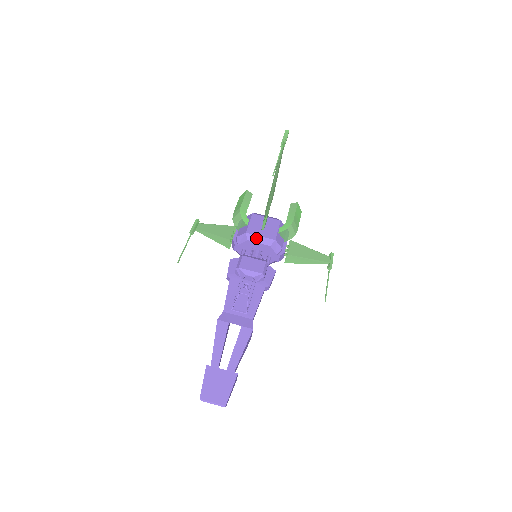
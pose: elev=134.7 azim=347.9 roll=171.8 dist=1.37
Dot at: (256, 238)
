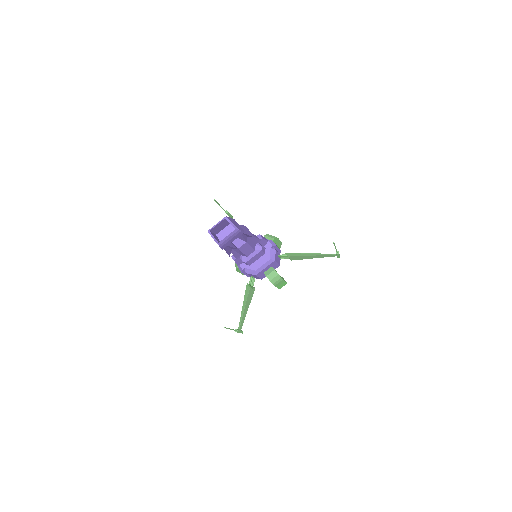
Dot at: occluded
